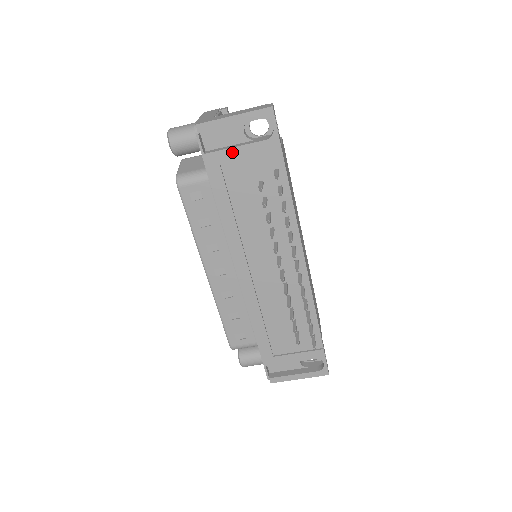
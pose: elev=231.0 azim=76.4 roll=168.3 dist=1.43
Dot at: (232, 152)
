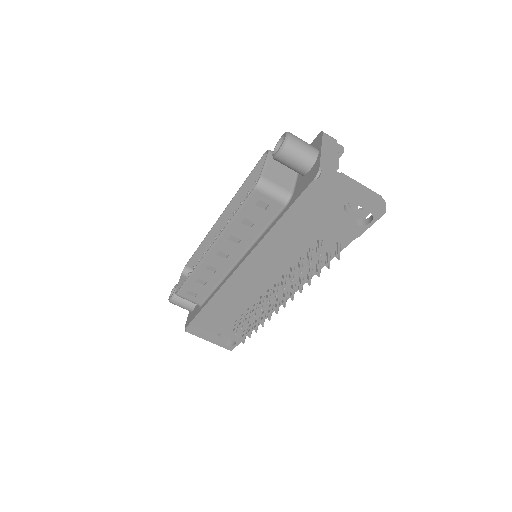
Dot at: (325, 211)
